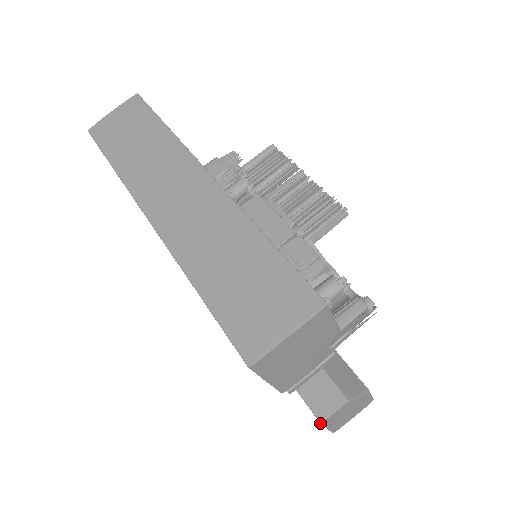
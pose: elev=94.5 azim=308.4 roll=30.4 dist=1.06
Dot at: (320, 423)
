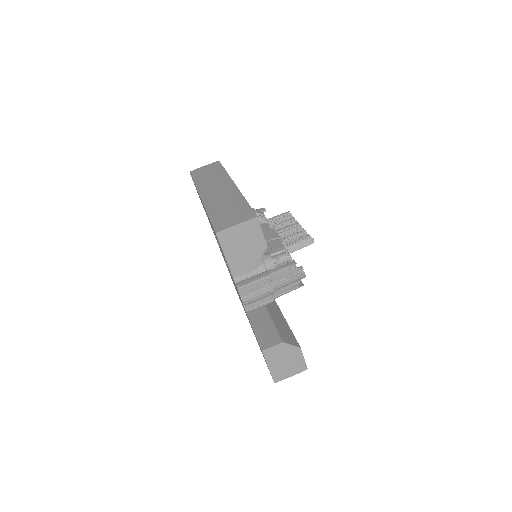
Dot at: (262, 351)
